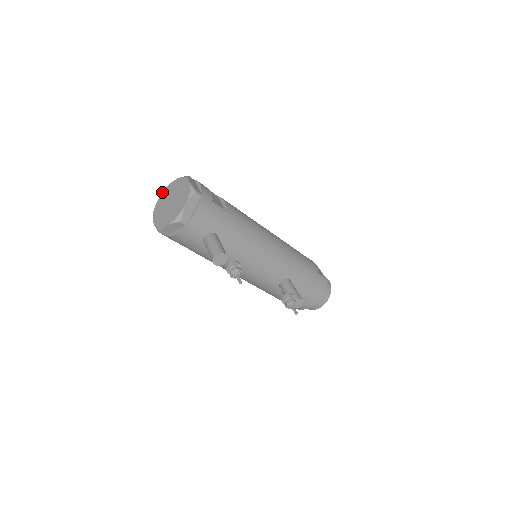
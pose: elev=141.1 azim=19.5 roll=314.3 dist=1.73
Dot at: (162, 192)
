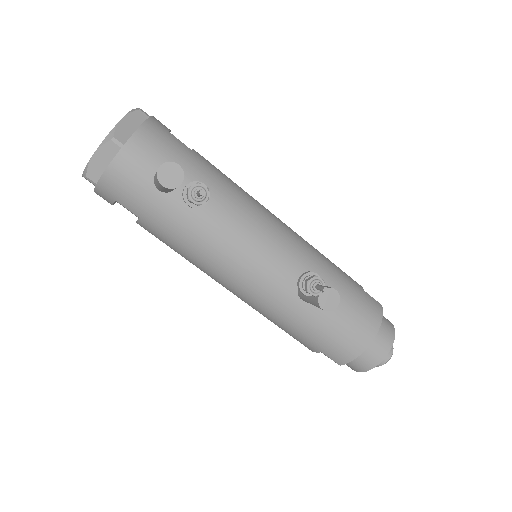
Dot at: occluded
